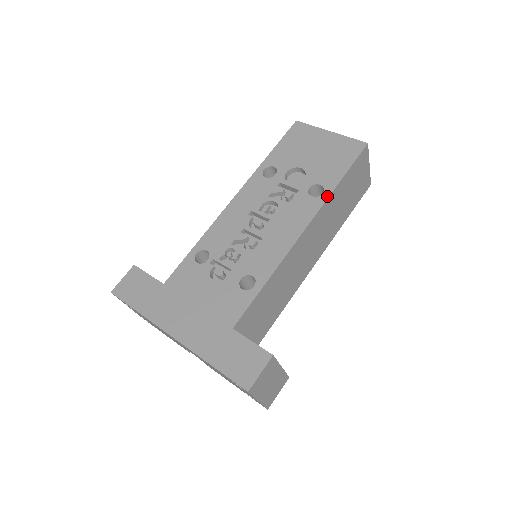
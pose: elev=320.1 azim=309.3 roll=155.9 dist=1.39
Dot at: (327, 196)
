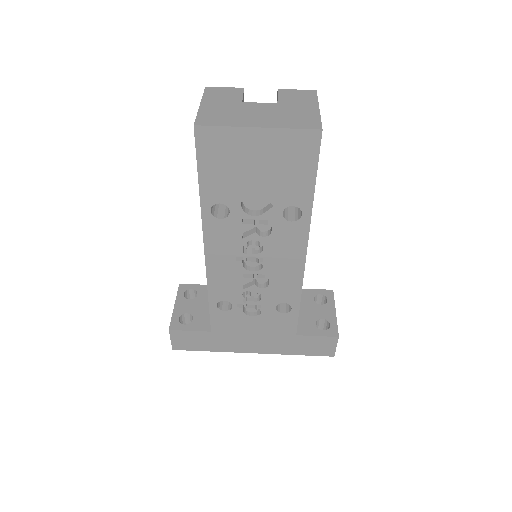
Dot at: (309, 216)
